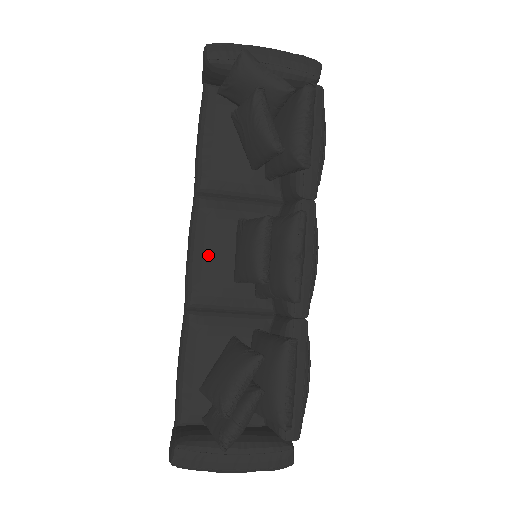
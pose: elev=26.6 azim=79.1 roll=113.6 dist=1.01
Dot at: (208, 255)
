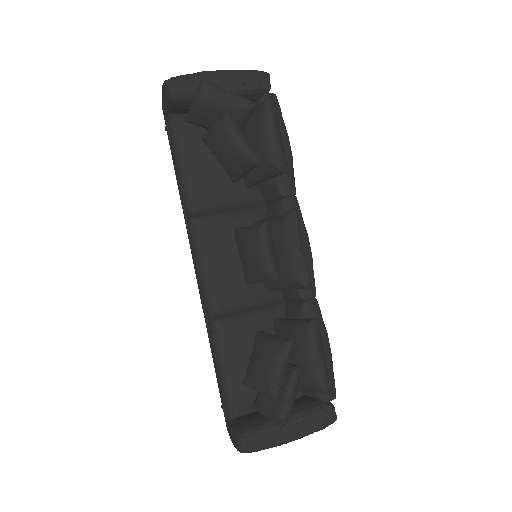
Dot at: (217, 268)
